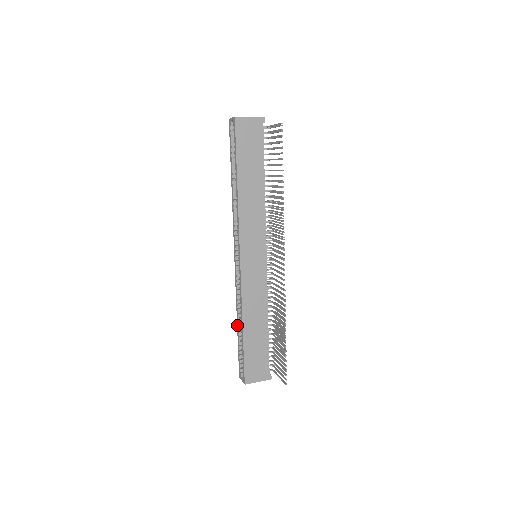
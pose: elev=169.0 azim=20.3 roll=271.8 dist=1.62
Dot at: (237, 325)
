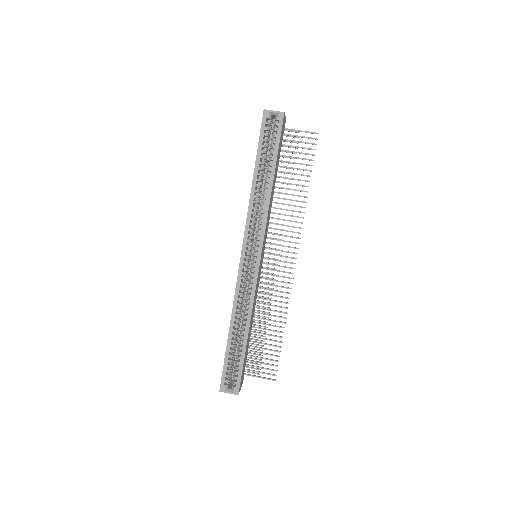
Dot at: (230, 333)
